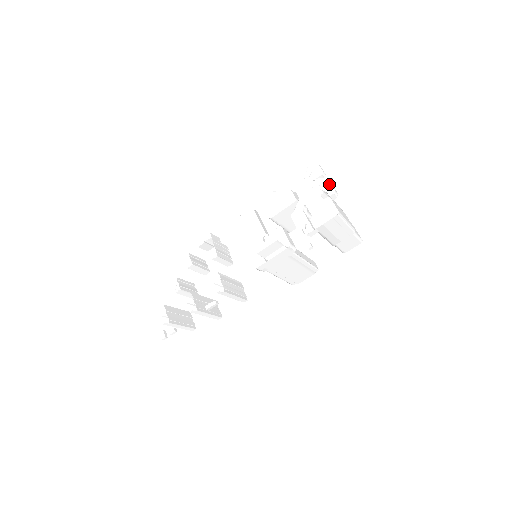
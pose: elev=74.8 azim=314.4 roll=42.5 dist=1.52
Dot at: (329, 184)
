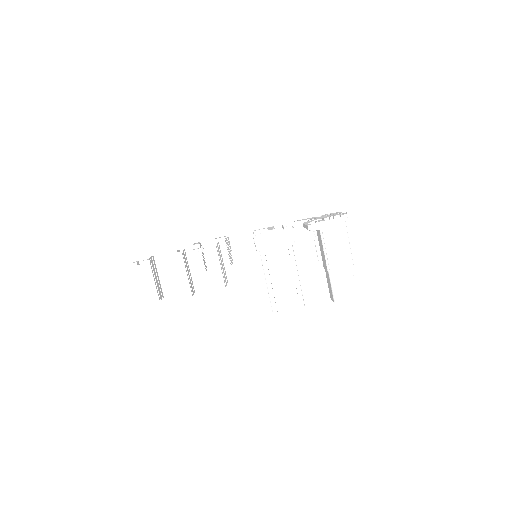
Dot at: (344, 213)
